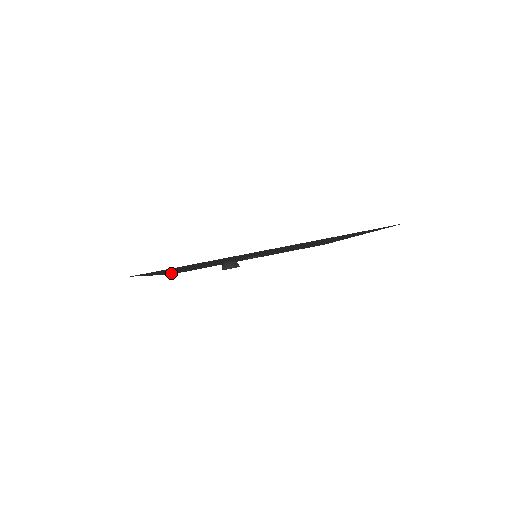
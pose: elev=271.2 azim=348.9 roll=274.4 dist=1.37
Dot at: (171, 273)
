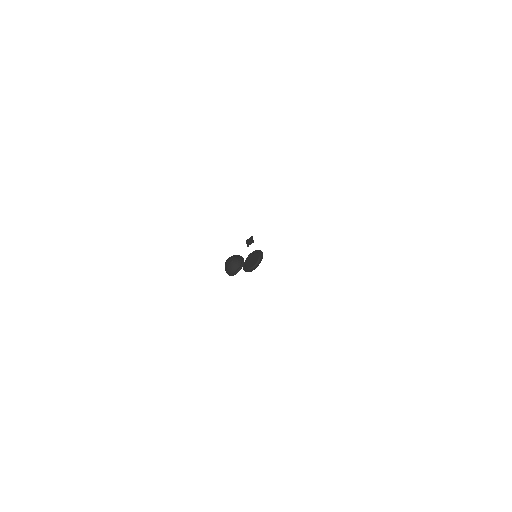
Dot at: occluded
